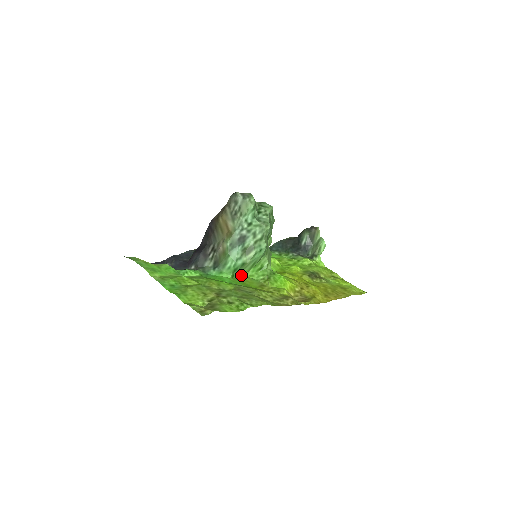
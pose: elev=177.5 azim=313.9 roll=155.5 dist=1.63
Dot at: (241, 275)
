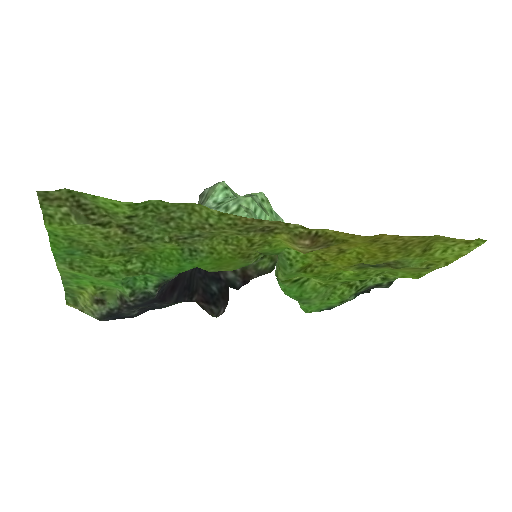
Dot at: (223, 270)
